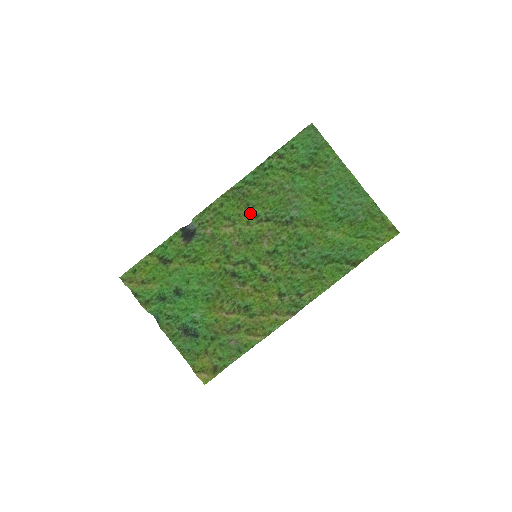
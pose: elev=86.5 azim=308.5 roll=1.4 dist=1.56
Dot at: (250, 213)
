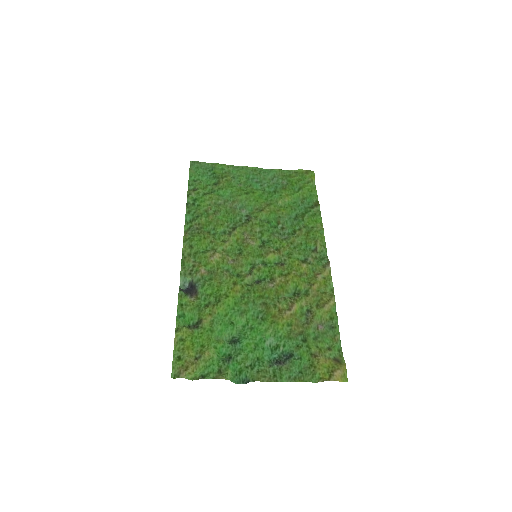
Dot at: (217, 235)
